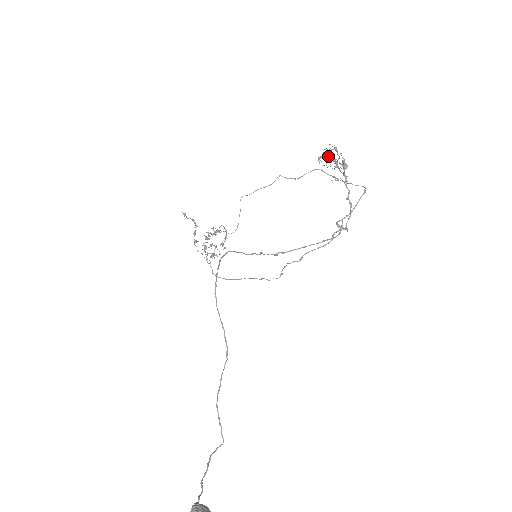
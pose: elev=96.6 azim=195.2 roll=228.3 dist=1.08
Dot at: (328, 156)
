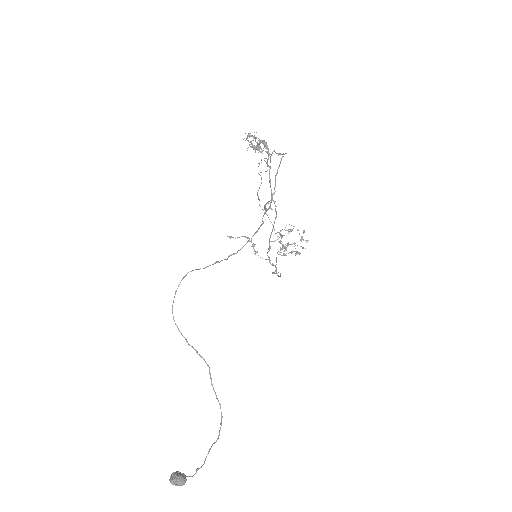
Dot at: occluded
